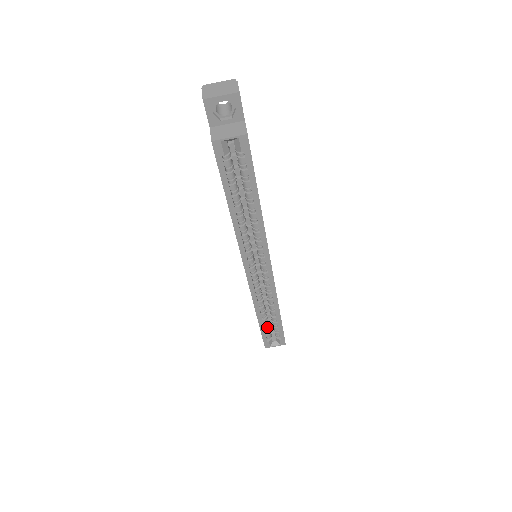
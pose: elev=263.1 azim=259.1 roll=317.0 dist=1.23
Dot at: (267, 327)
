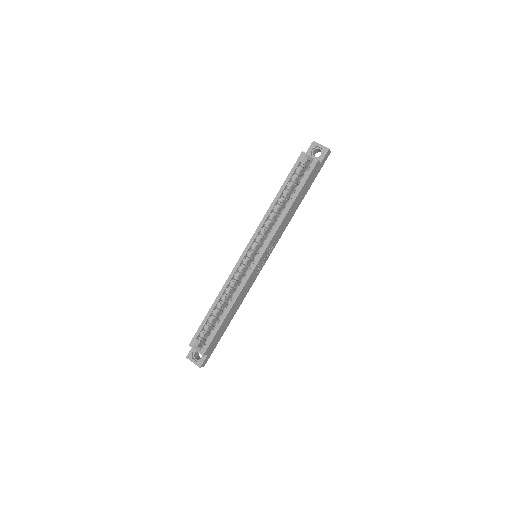
Dot at: (209, 324)
